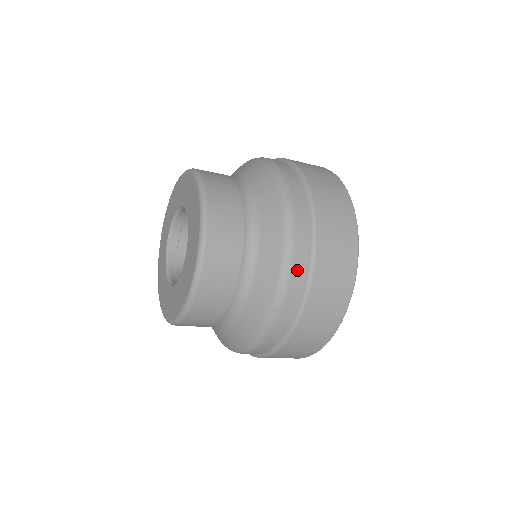
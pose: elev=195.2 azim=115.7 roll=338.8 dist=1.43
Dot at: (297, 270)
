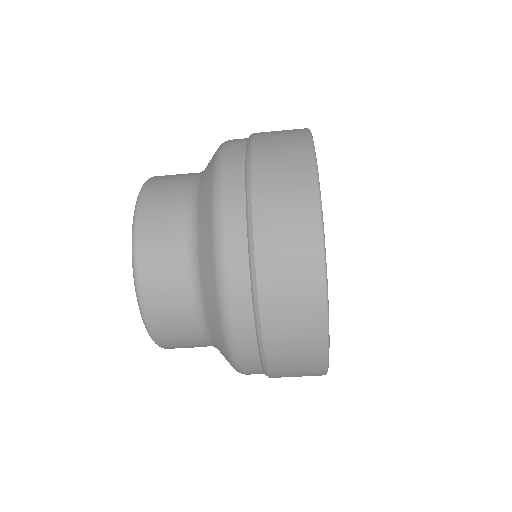
Dot at: occluded
